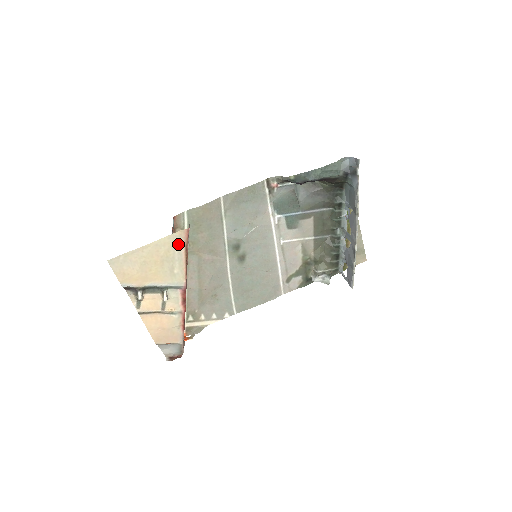
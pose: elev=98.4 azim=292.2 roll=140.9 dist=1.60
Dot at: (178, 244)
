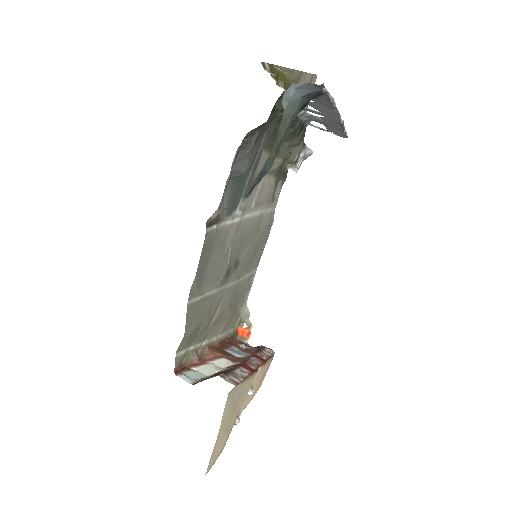
Dot at: (234, 393)
